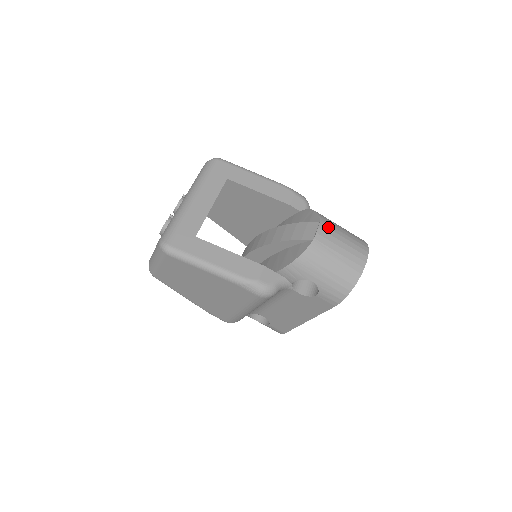
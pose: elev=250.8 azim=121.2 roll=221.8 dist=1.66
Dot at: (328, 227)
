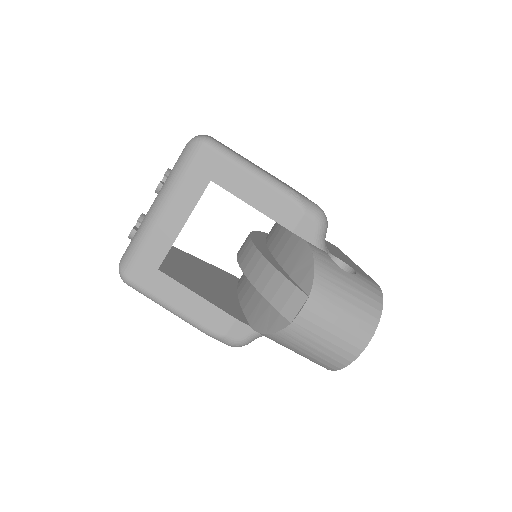
Dot at: (320, 304)
